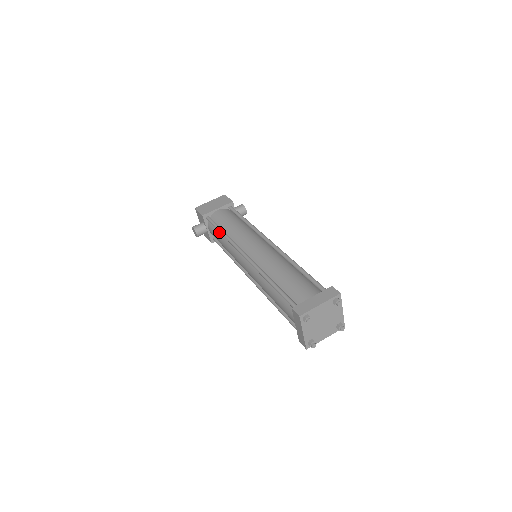
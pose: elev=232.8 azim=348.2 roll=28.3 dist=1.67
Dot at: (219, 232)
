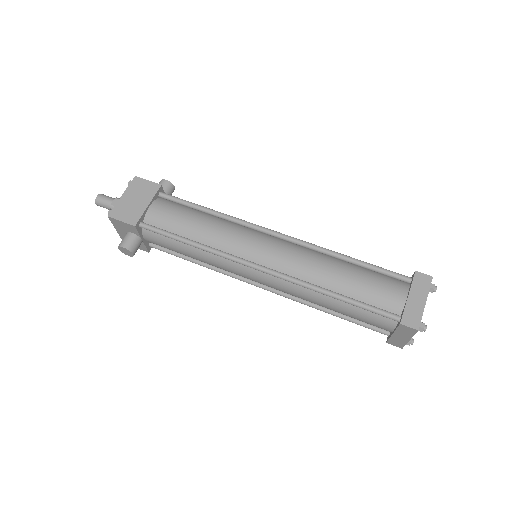
Dot at: (179, 242)
